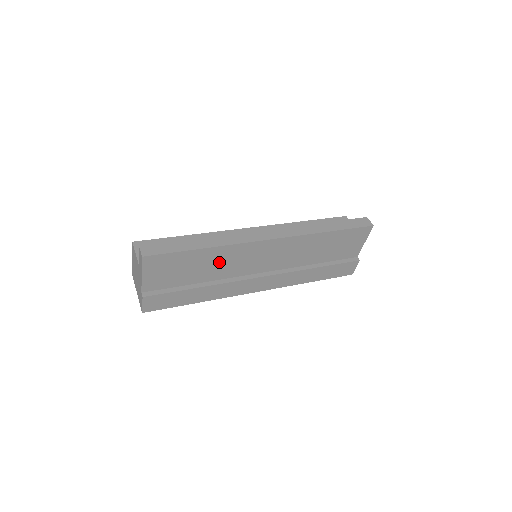
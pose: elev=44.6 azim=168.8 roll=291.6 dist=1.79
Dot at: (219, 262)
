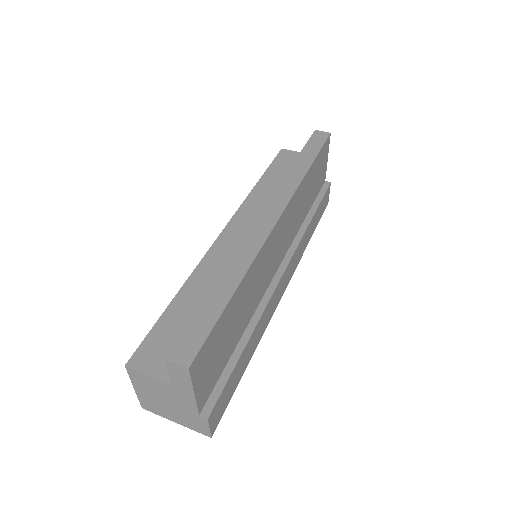
Dot at: (249, 293)
